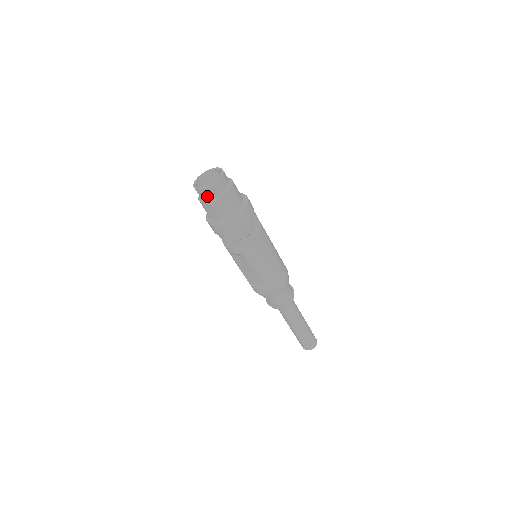
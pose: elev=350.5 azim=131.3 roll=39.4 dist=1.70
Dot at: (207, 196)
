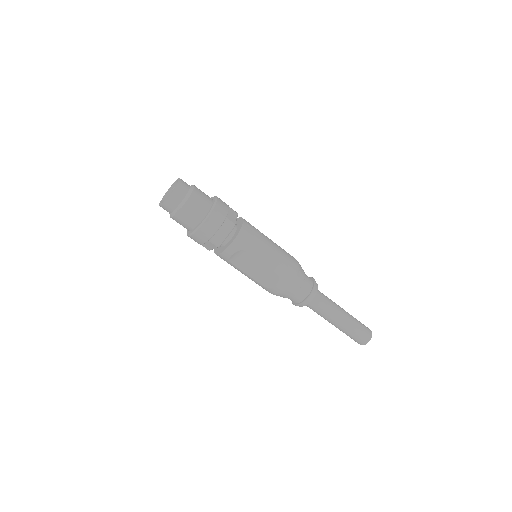
Dot at: (176, 203)
